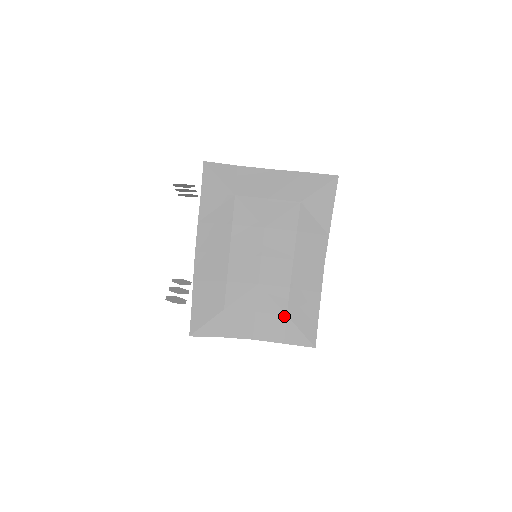
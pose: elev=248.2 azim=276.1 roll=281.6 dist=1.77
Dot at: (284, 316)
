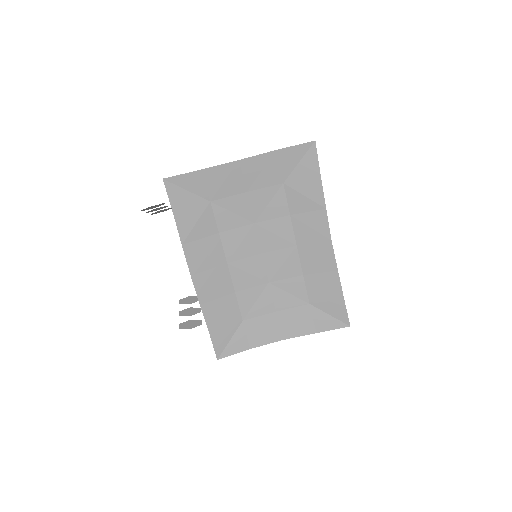
Dot at: (307, 306)
